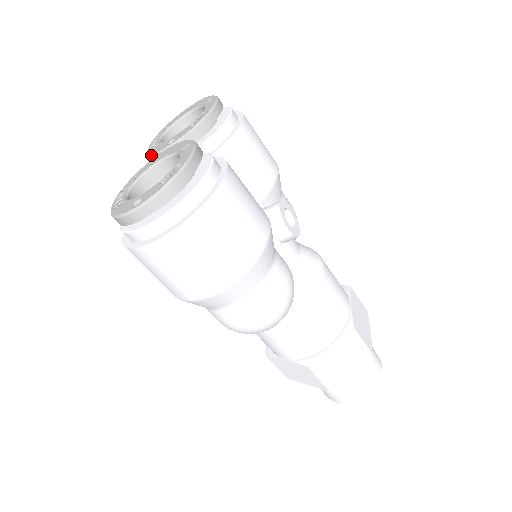
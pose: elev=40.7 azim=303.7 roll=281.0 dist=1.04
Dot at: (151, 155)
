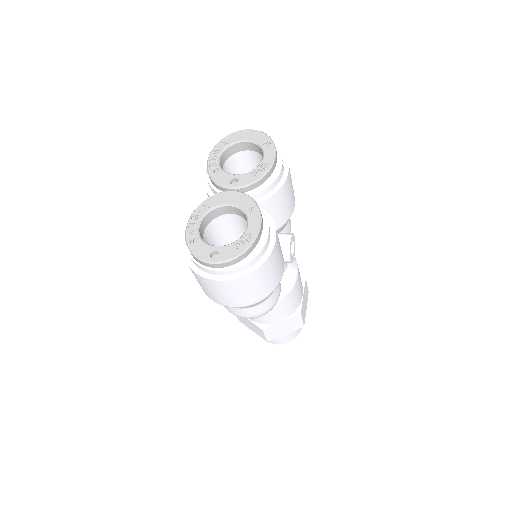
Dot at: (213, 181)
